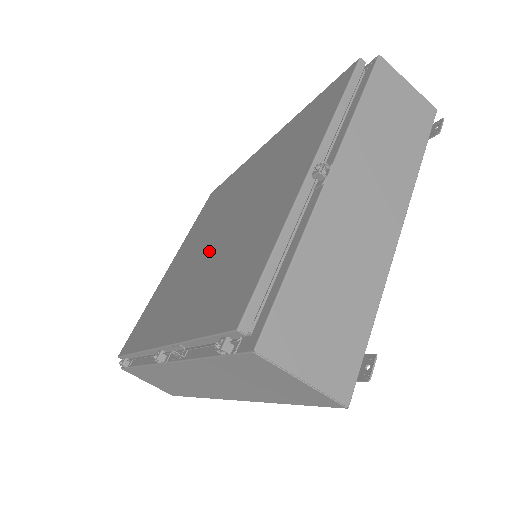
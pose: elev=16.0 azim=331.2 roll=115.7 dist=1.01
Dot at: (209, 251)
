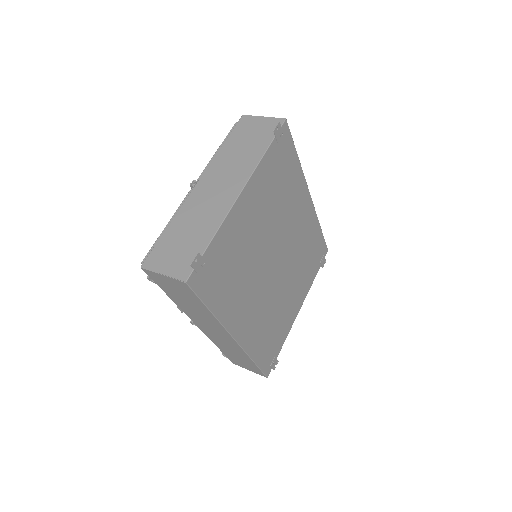
Dot at: occluded
